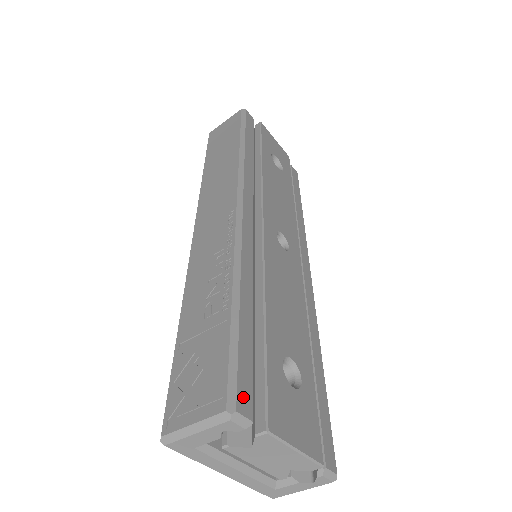
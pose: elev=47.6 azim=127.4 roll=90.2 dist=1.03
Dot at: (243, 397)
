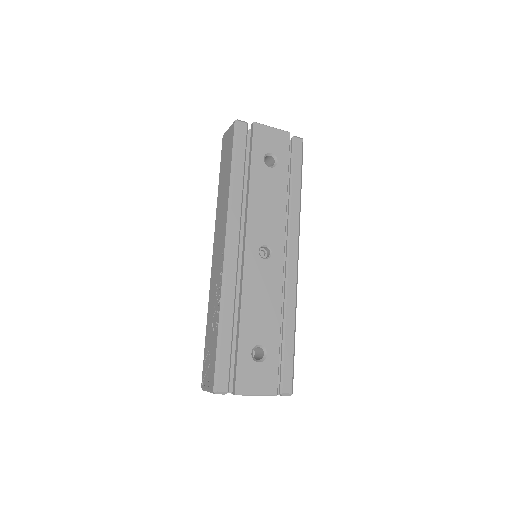
Dot at: (222, 382)
